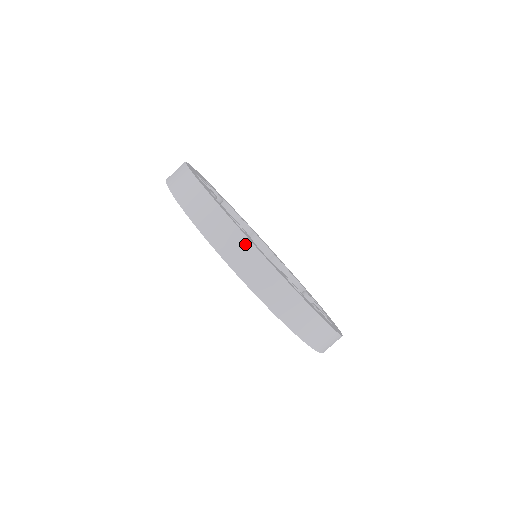
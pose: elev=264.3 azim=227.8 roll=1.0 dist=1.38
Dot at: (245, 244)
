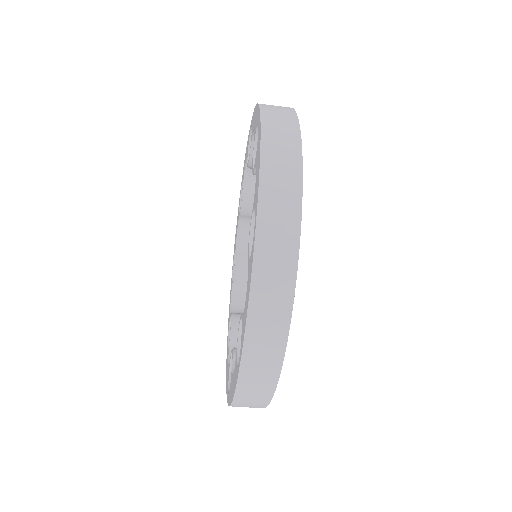
Dot at: (288, 278)
